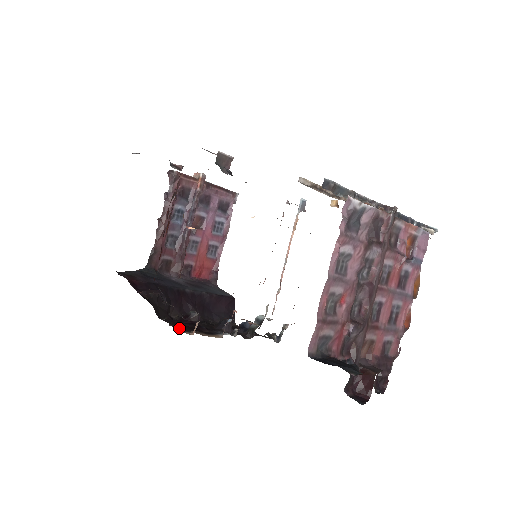
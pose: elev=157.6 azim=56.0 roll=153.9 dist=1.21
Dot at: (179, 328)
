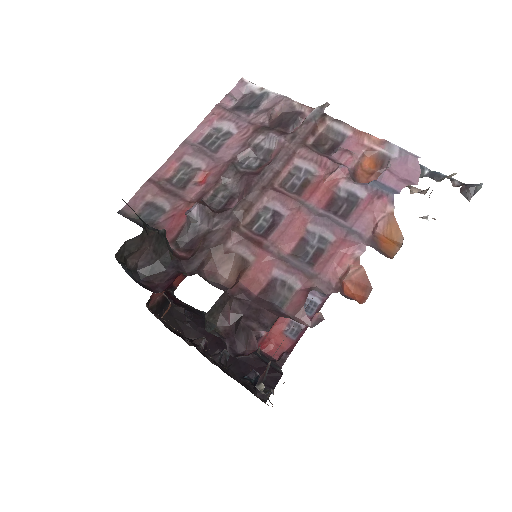
Dot at: occluded
